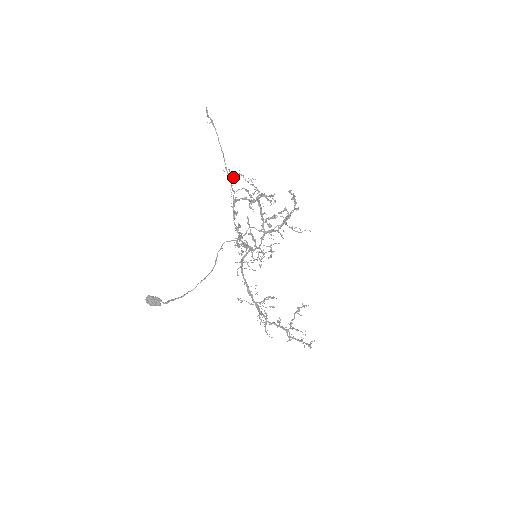
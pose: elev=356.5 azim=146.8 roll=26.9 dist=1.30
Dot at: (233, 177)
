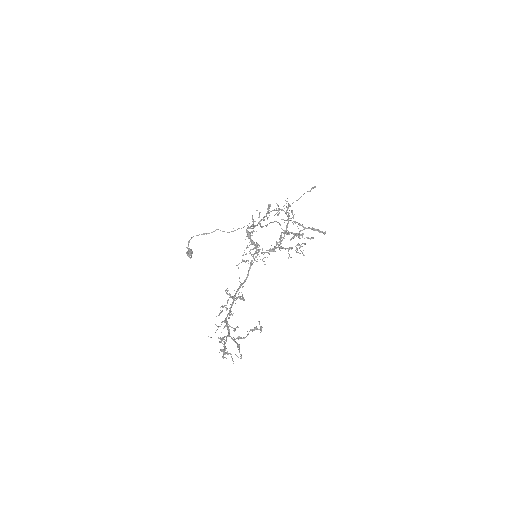
Dot at: (286, 207)
